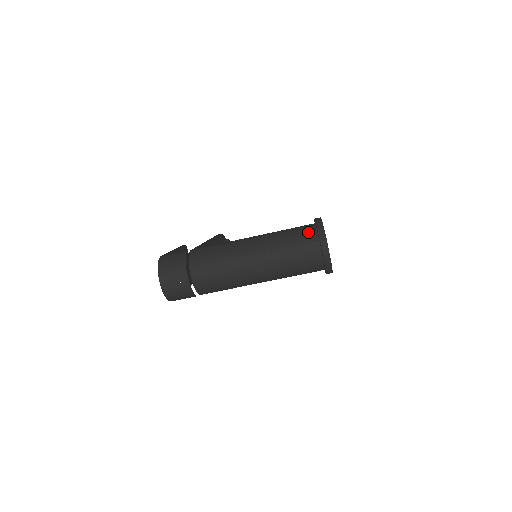
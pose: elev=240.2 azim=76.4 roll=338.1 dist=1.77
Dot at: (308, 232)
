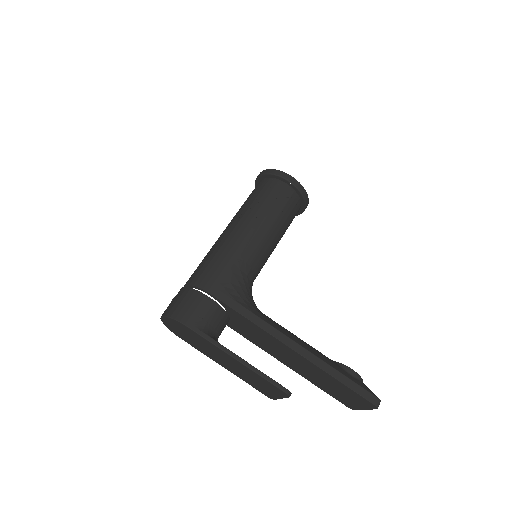
Dot at: occluded
